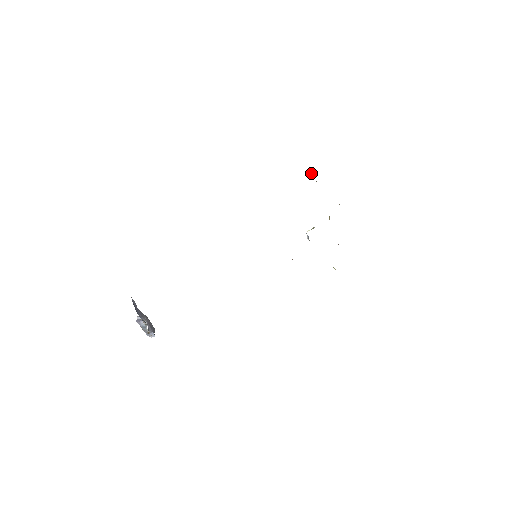
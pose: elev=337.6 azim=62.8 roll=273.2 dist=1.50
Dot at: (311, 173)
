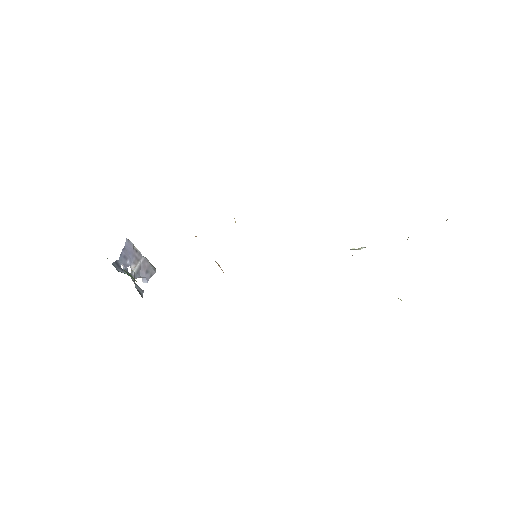
Dot at: occluded
